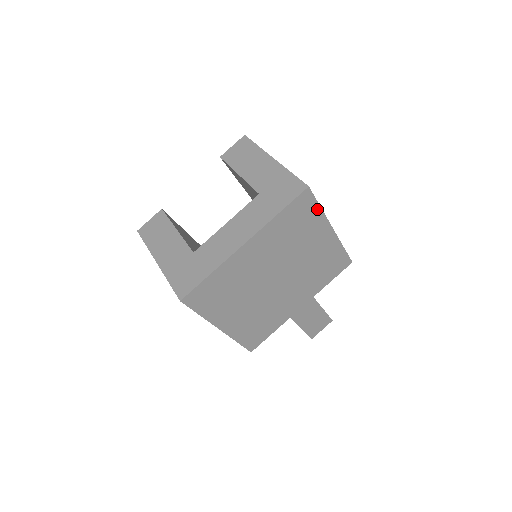
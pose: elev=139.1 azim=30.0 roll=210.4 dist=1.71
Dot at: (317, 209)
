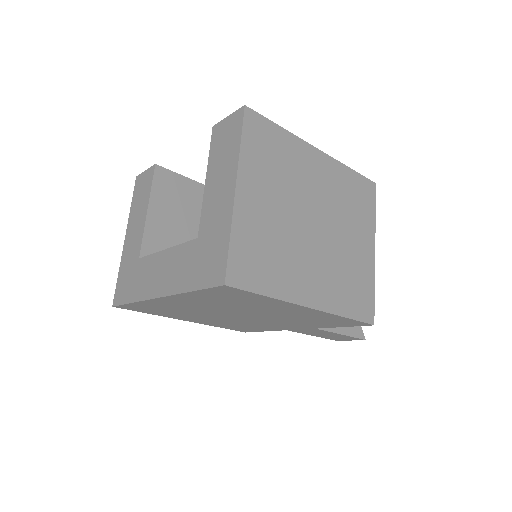
Dot at: (262, 296)
